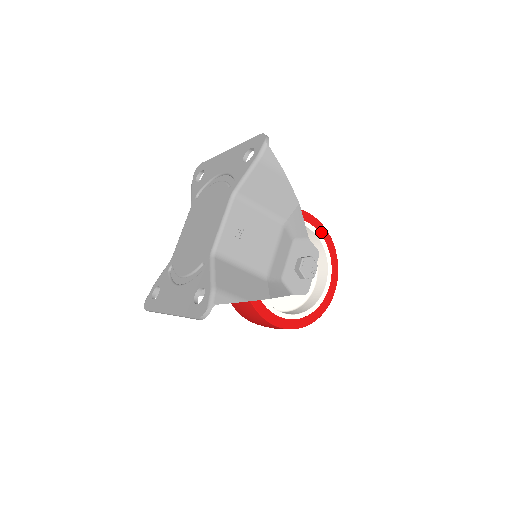
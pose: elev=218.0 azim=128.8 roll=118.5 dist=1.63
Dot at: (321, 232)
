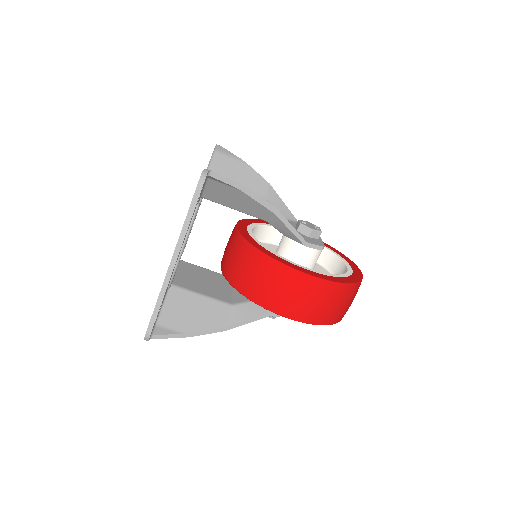
Dot at: occluded
